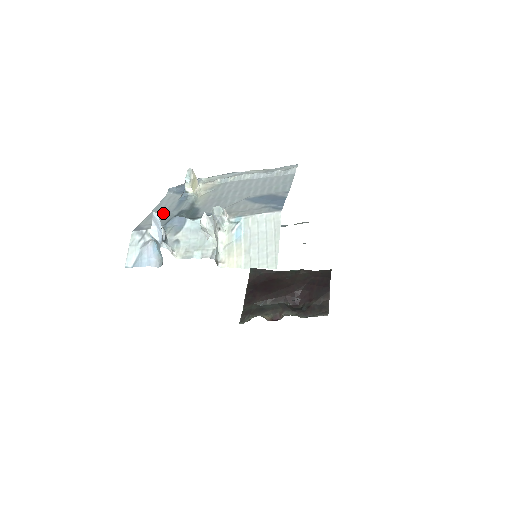
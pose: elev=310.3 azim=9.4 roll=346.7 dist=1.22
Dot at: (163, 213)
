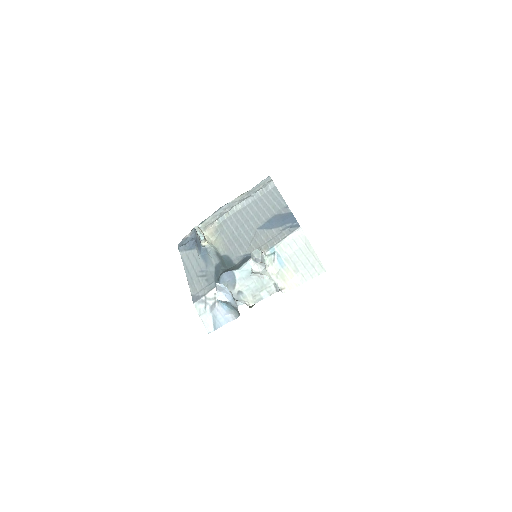
Dot at: (200, 274)
